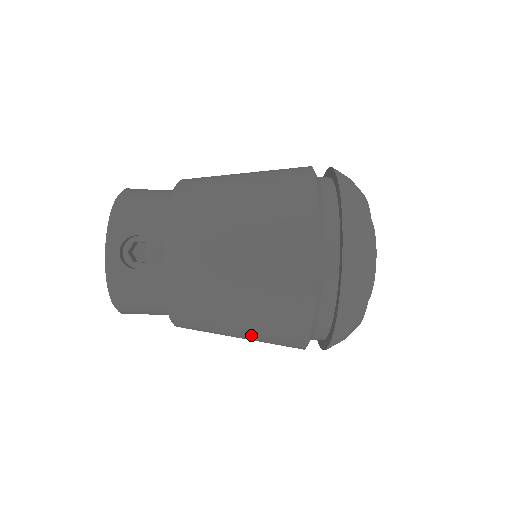
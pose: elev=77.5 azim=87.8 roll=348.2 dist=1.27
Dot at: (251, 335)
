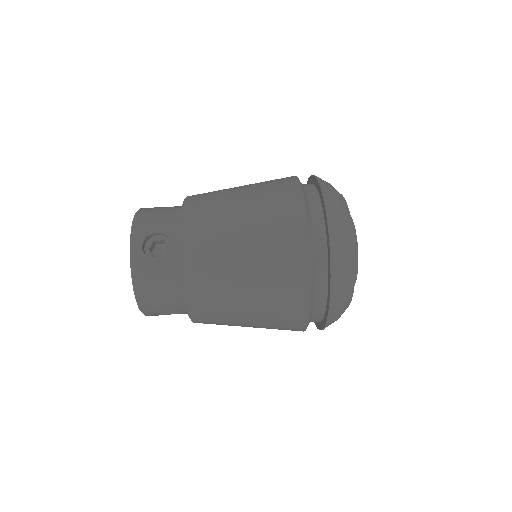
Dot at: (259, 313)
